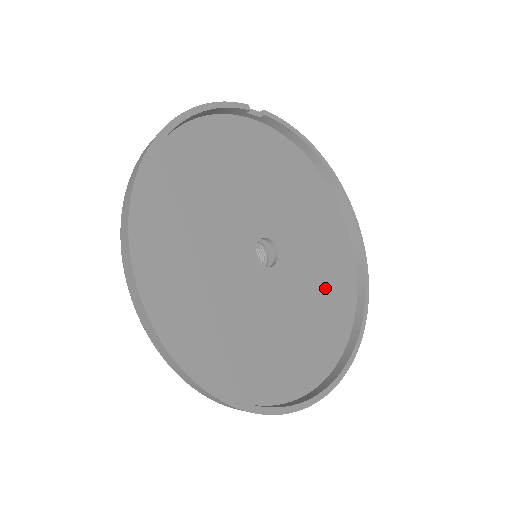
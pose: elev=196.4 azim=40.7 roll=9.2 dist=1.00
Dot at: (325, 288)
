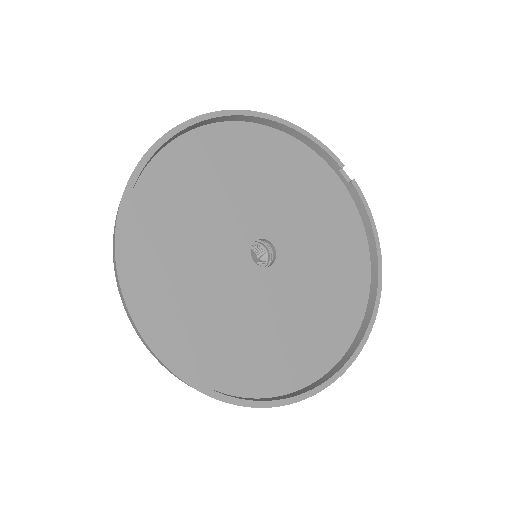
Dot at: (289, 335)
